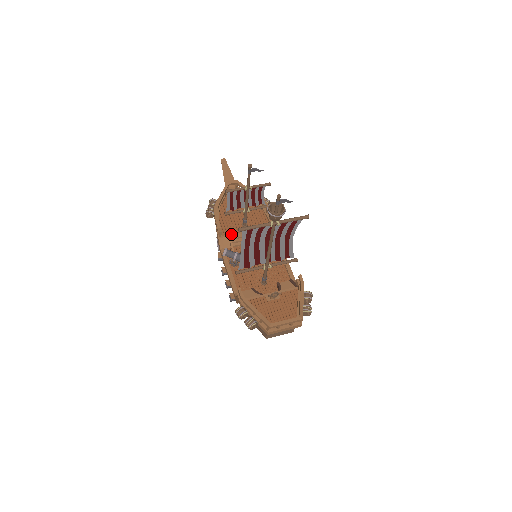
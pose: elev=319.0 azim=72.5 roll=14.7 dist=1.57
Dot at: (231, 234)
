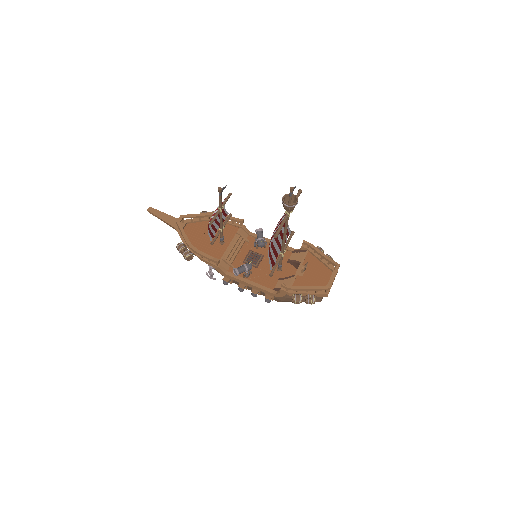
Dot at: (222, 257)
